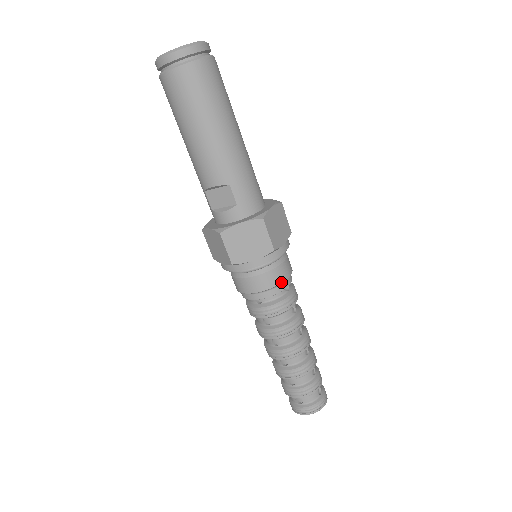
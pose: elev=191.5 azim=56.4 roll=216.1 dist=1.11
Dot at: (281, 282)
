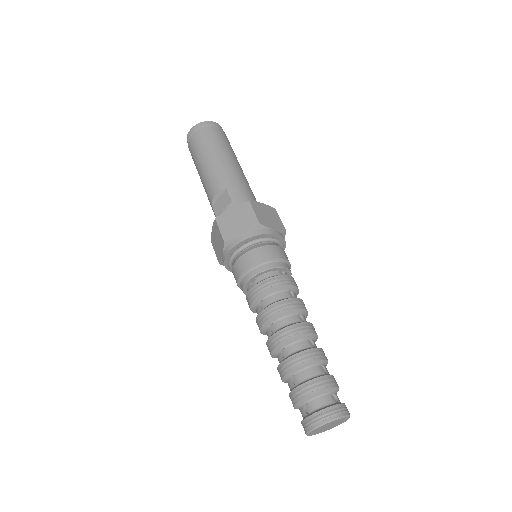
Dot at: (271, 258)
